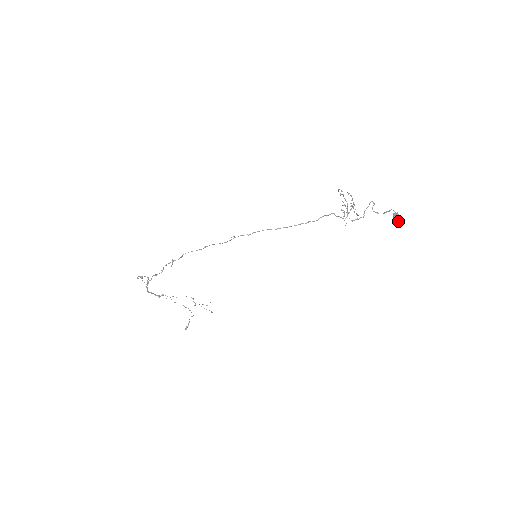
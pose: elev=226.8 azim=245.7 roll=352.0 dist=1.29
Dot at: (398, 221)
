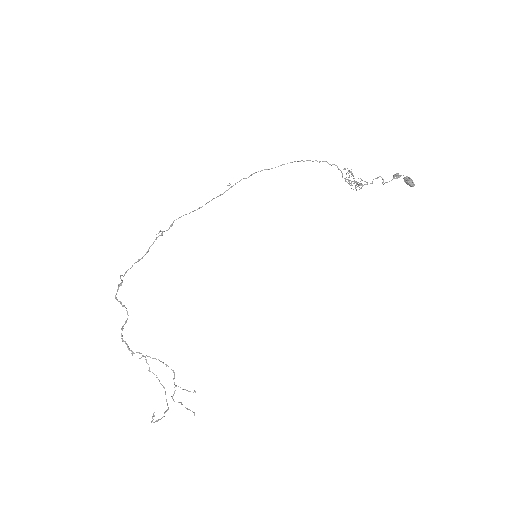
Dot at: (411, 184)
